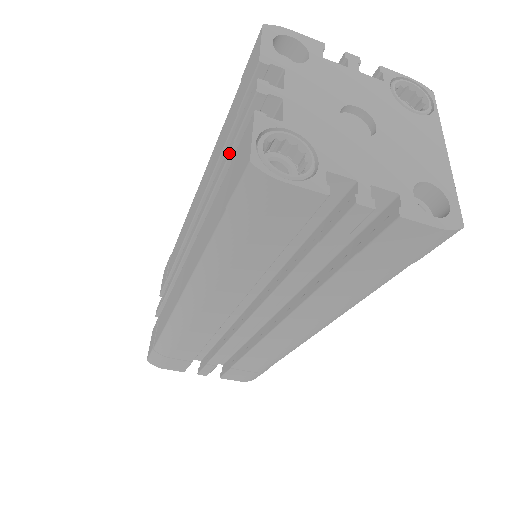
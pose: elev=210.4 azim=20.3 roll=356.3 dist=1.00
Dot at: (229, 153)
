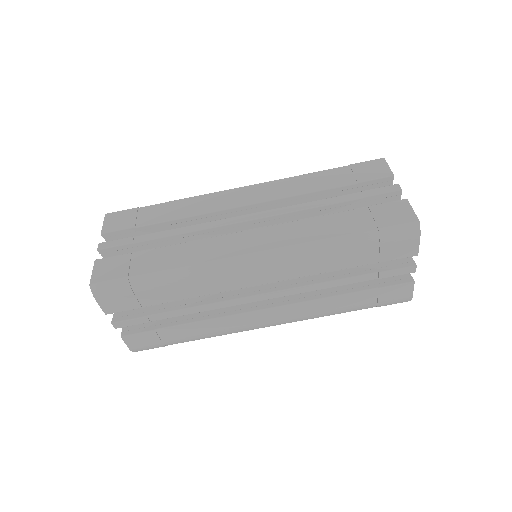
Dot at: (354, 199)
